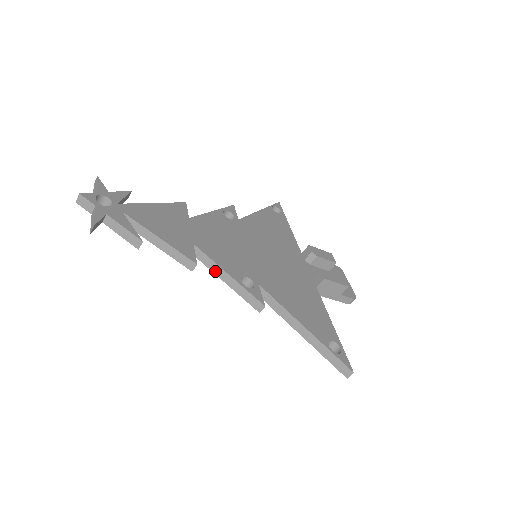
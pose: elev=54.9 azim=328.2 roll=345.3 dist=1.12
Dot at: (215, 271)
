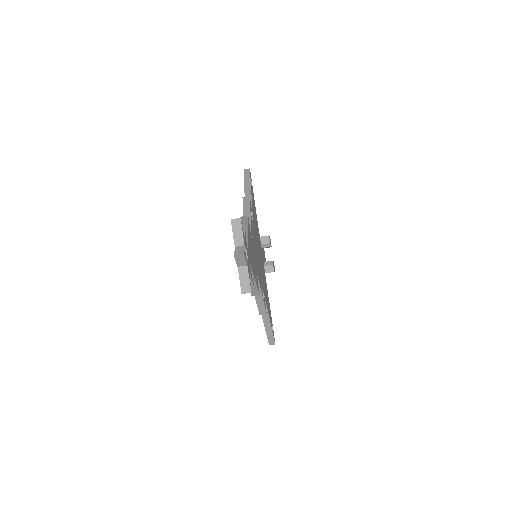
Dot at: occluded
